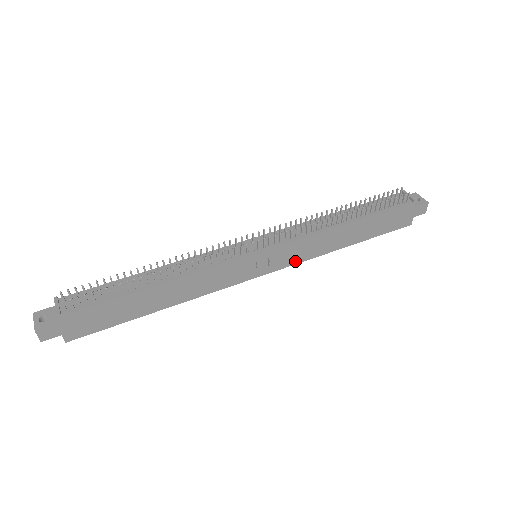
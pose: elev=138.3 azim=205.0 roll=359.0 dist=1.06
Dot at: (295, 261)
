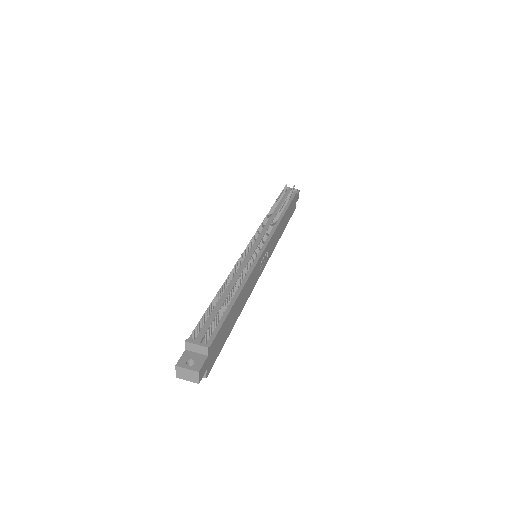
Dot at: (271, 252)
